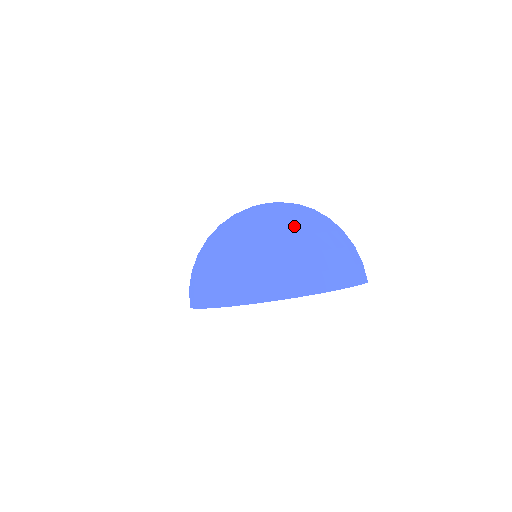
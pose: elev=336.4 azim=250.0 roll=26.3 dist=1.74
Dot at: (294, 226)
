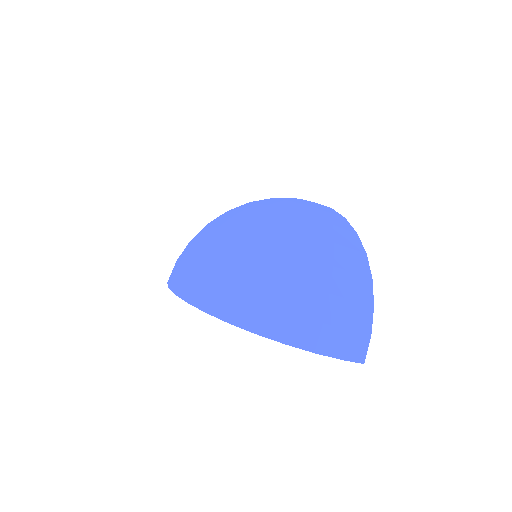
Dot at: (293, 238)
